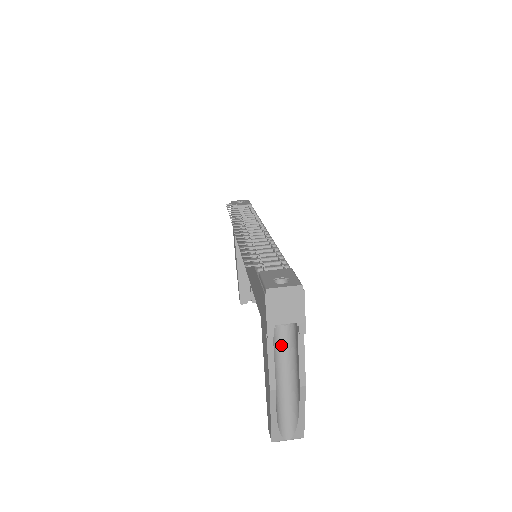
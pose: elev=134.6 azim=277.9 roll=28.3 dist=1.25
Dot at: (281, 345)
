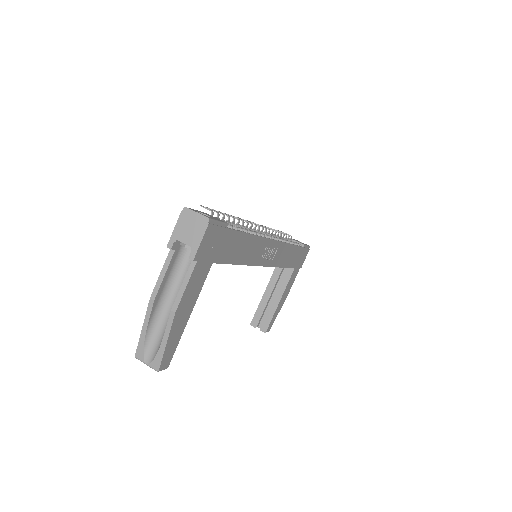
Dot at: (183, 274)
